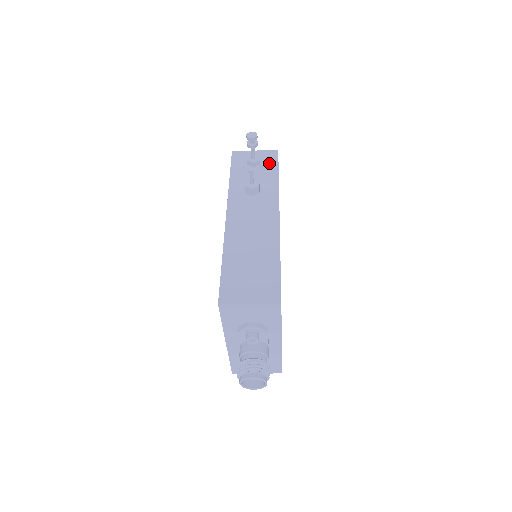
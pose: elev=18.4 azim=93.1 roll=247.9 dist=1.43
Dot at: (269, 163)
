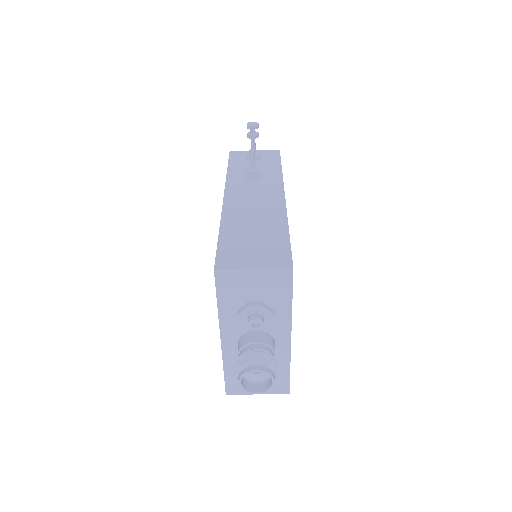
Dot at: (270, 159)
